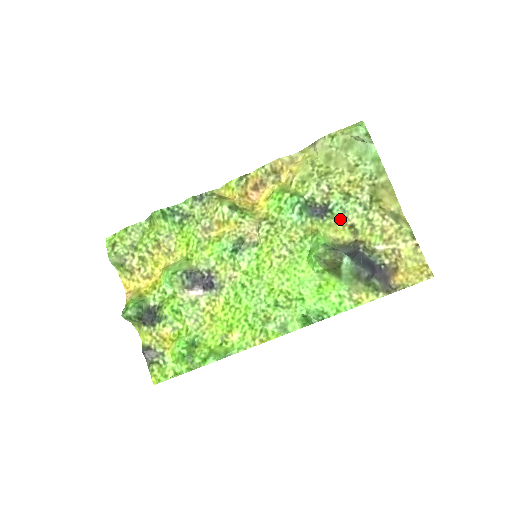
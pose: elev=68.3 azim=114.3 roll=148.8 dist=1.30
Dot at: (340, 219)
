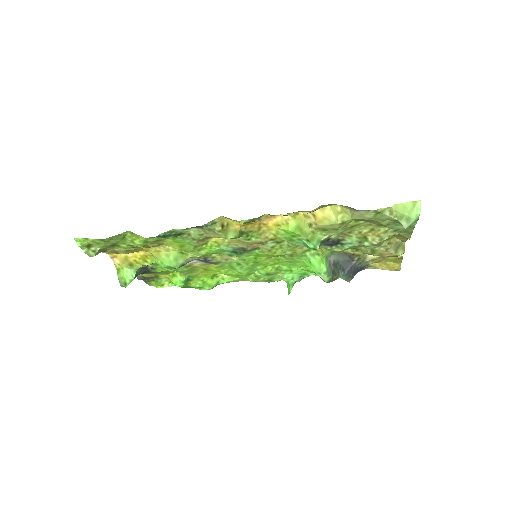
Dot at: occluded
